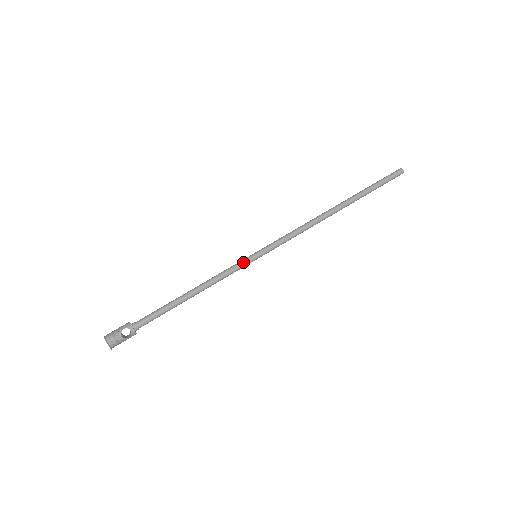
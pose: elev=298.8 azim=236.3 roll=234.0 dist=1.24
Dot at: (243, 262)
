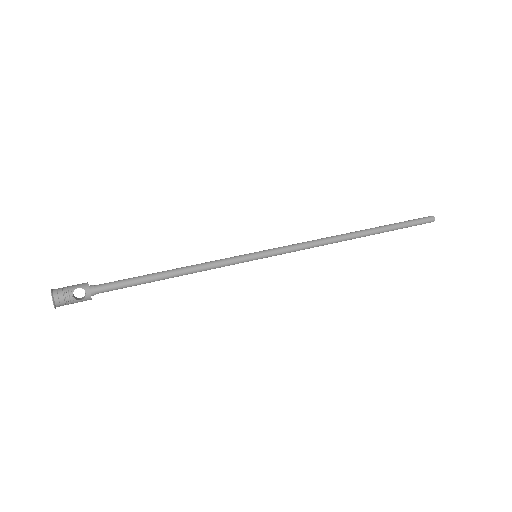
Dot at: (240, 257)
